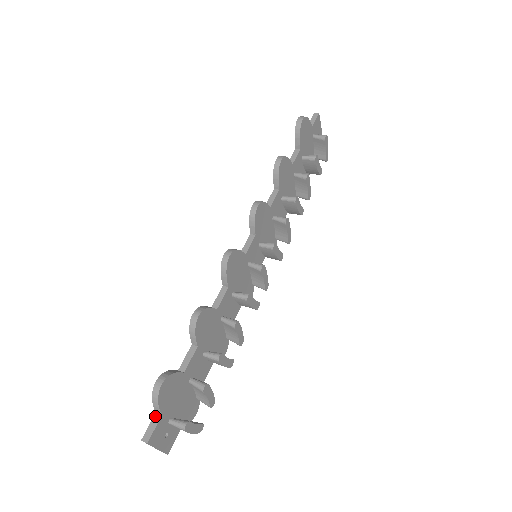
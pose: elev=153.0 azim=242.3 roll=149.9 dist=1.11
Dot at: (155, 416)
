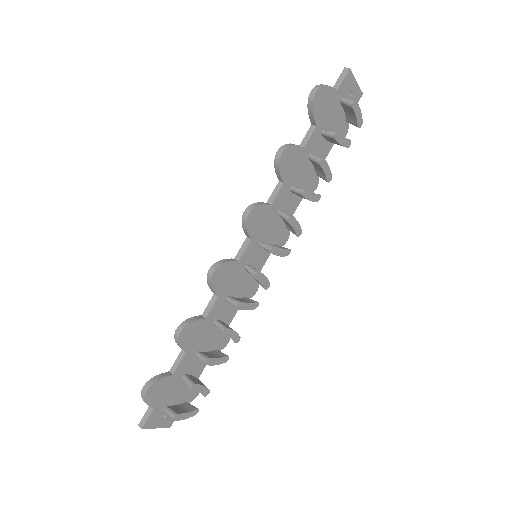
Dot at: (149, 408)
